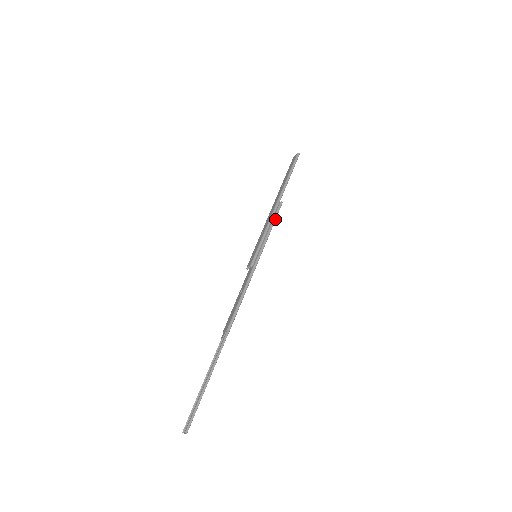
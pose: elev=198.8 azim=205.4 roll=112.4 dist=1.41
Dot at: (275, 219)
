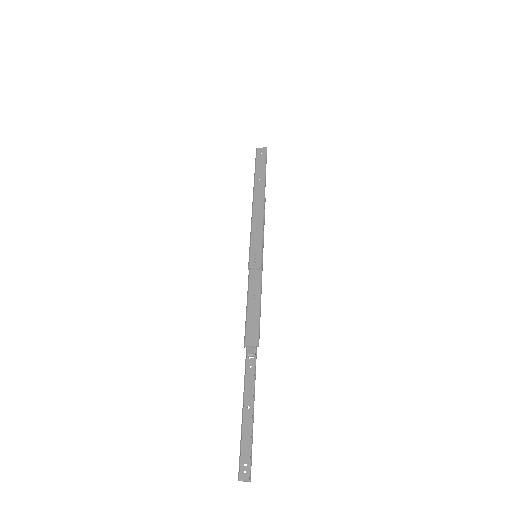
Dot at: (264, 217)
